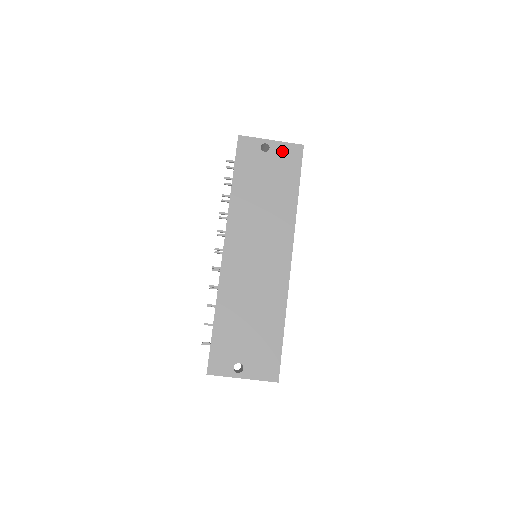
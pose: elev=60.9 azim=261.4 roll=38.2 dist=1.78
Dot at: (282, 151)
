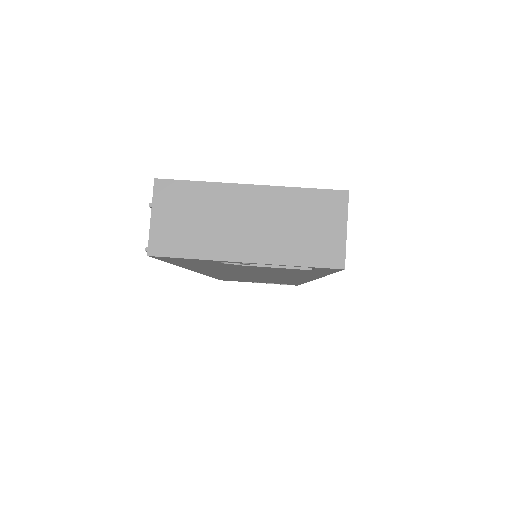
Dot at: occluded
